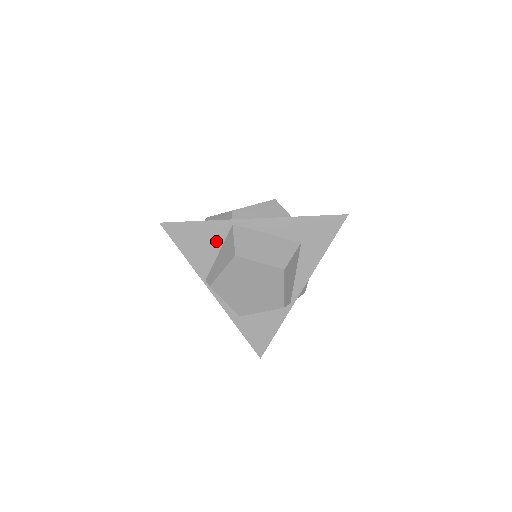
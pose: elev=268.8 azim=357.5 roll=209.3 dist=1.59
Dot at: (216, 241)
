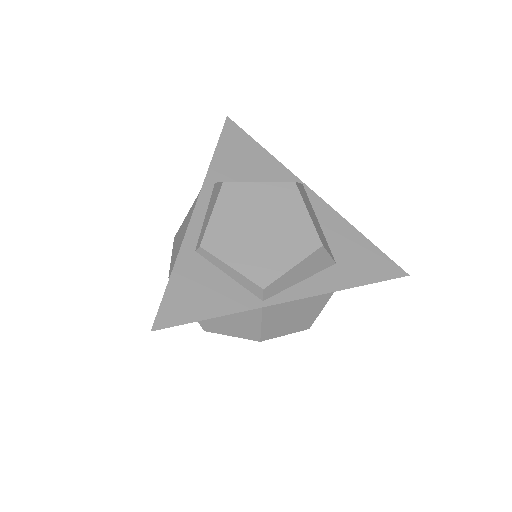
Dot at: occluded
